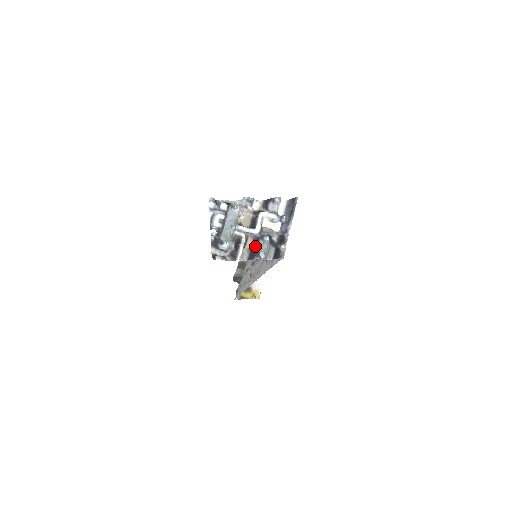
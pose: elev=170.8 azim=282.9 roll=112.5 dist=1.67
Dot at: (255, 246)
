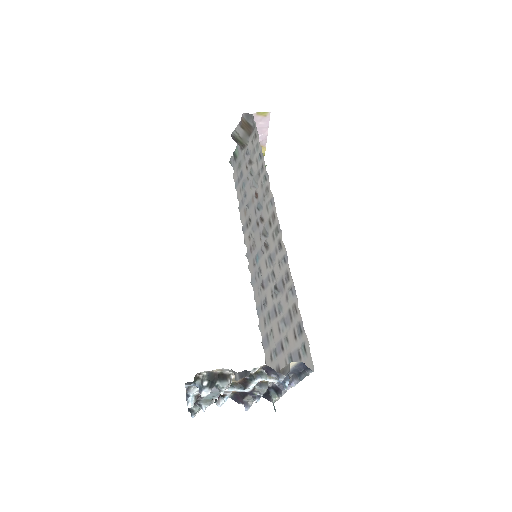
Dot at: (242, 396)
